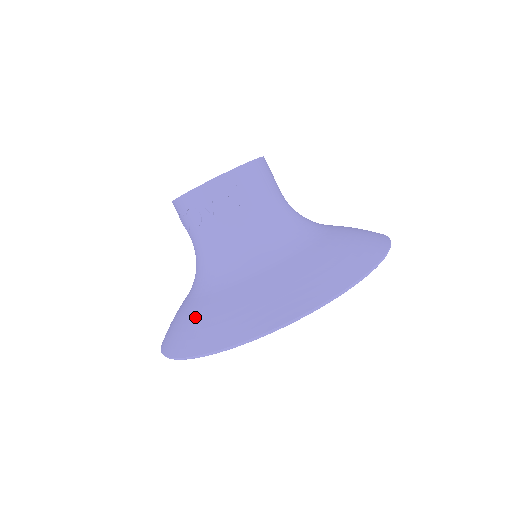
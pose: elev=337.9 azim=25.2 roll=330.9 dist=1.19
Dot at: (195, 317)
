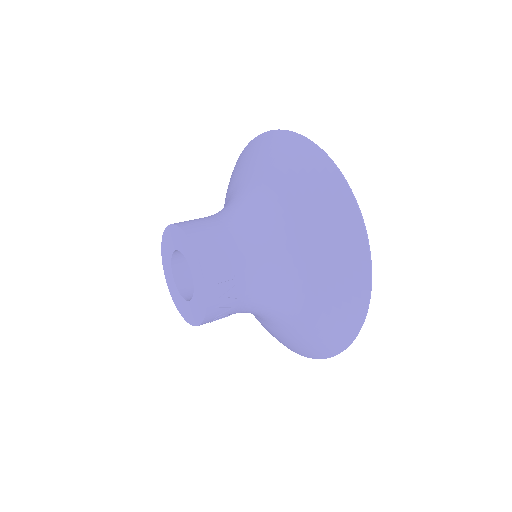
Dot at: (300, 340)
